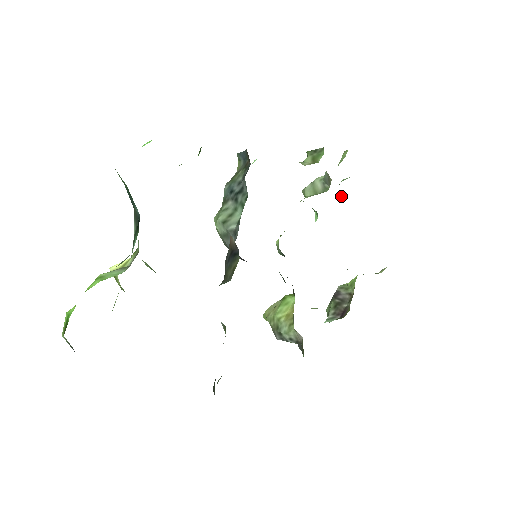
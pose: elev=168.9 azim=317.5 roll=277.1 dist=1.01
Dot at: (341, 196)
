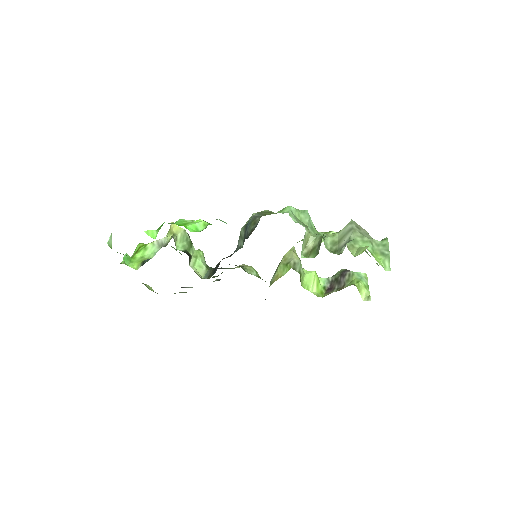
Dot at: occluded
